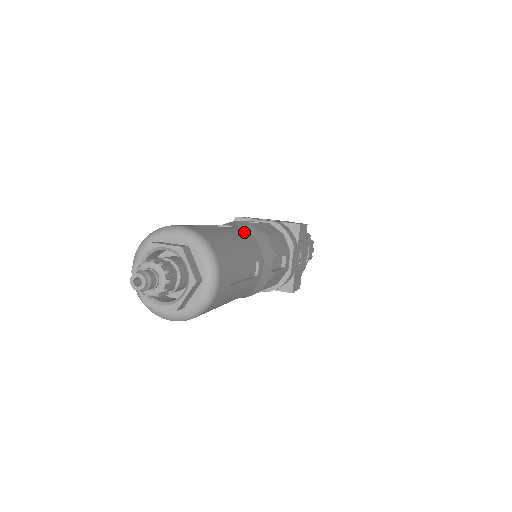
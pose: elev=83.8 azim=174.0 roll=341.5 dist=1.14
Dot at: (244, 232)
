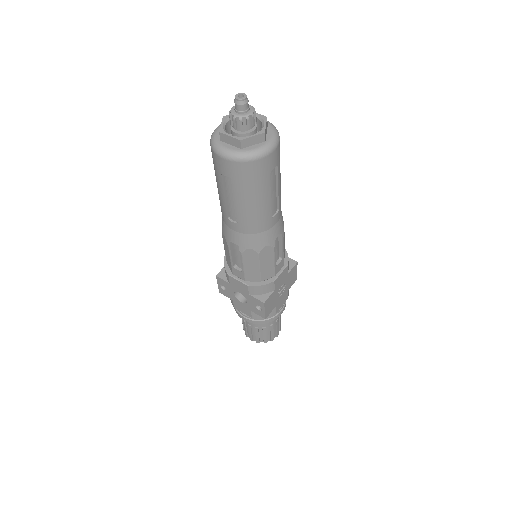
Dot at: occluded
